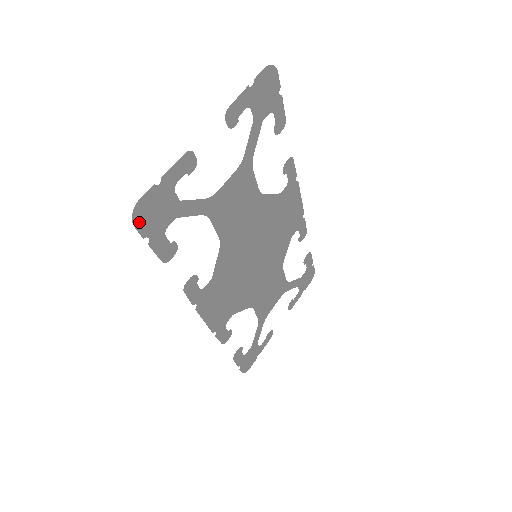
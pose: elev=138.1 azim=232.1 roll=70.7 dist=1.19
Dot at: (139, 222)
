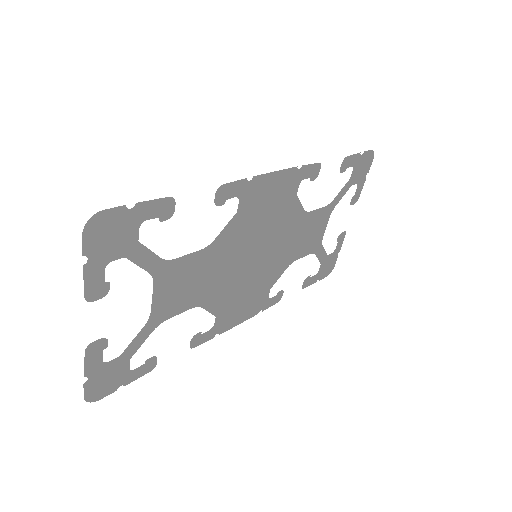
Dot at: (101, 395)
